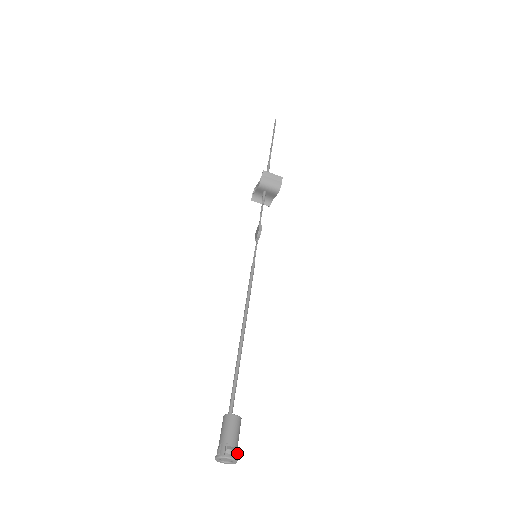
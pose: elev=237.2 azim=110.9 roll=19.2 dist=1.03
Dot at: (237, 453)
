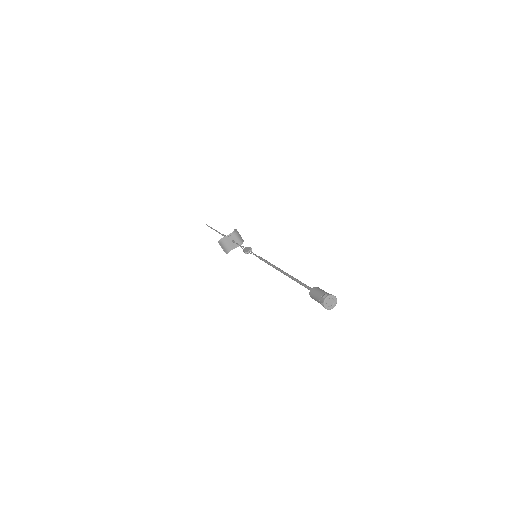
Dot at: (332, 303)
